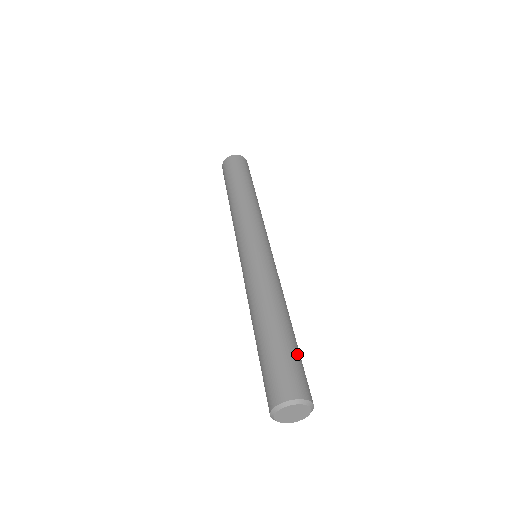
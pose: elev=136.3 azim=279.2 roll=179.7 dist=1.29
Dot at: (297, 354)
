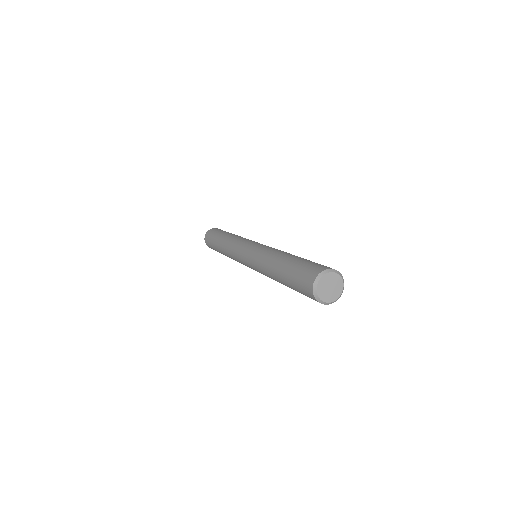
Dot at: occluded
